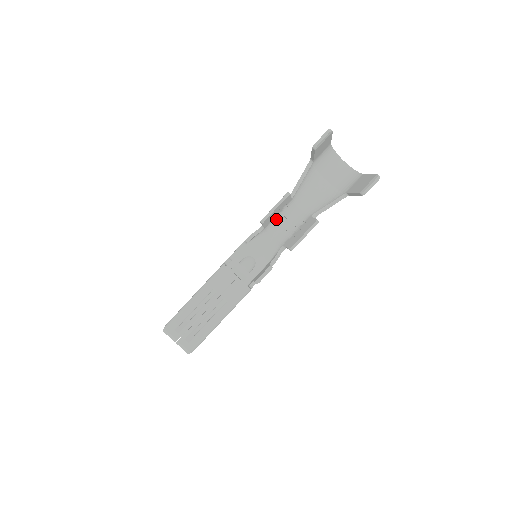
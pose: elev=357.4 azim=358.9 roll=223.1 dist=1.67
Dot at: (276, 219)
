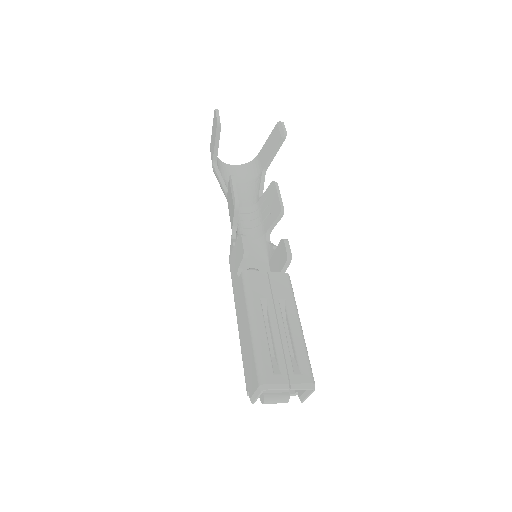
Dot at: occluded
